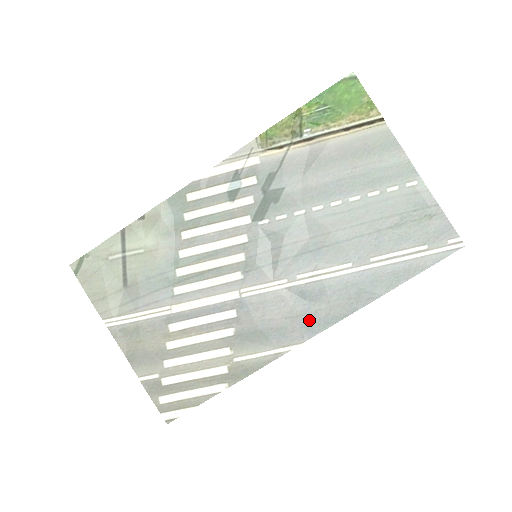
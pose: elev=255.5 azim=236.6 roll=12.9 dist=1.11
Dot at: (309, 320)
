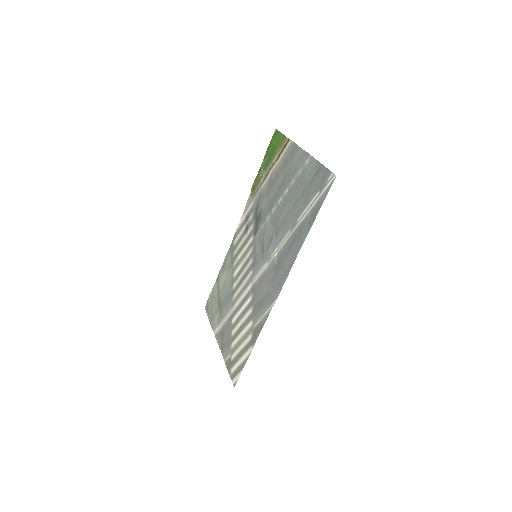
Dot at: (278, 280)
